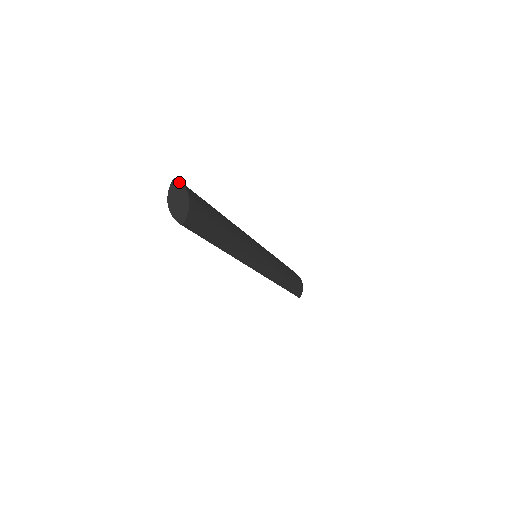
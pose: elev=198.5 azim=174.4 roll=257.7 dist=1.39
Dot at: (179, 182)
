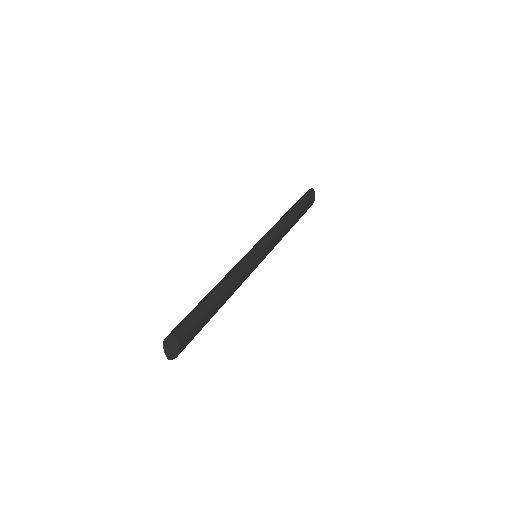
Dot at: (176, 340)
